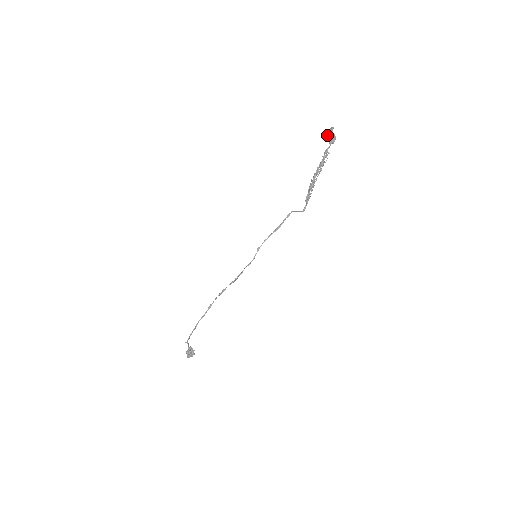
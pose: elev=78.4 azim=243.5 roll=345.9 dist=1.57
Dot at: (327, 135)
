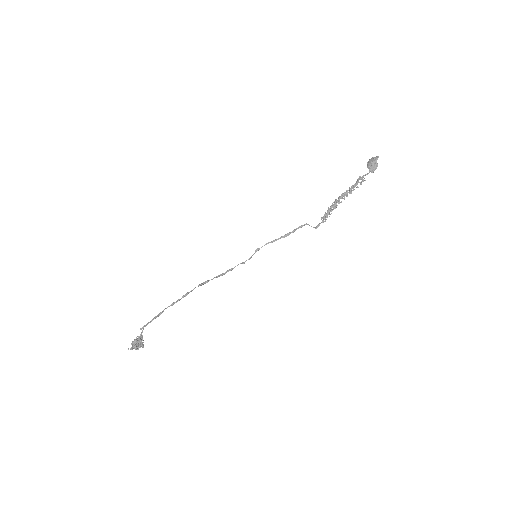
Dot at: (370, 162)
